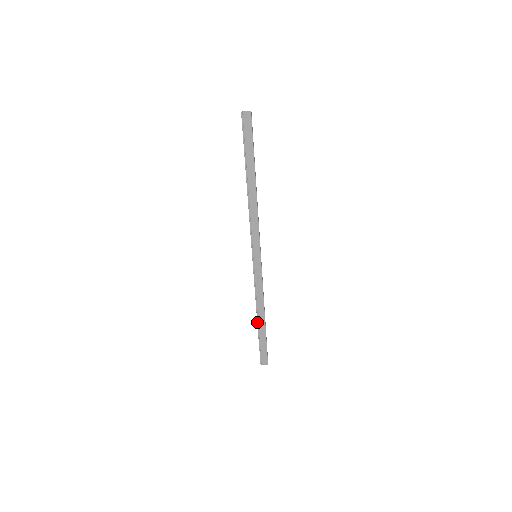
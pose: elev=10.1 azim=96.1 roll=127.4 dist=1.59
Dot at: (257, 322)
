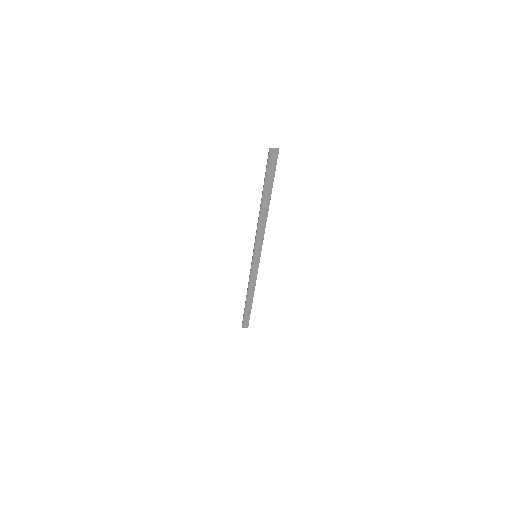
Dot at: (246, 300)
